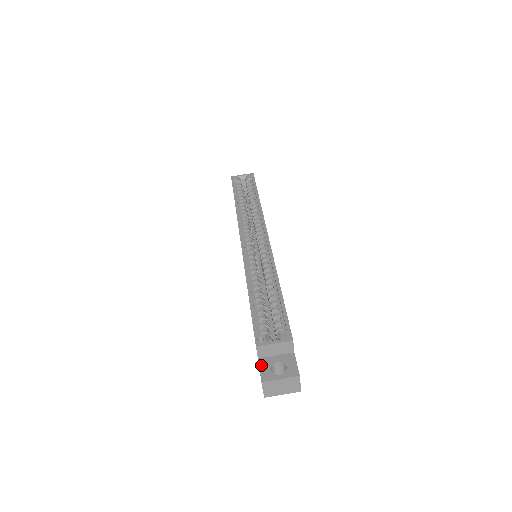
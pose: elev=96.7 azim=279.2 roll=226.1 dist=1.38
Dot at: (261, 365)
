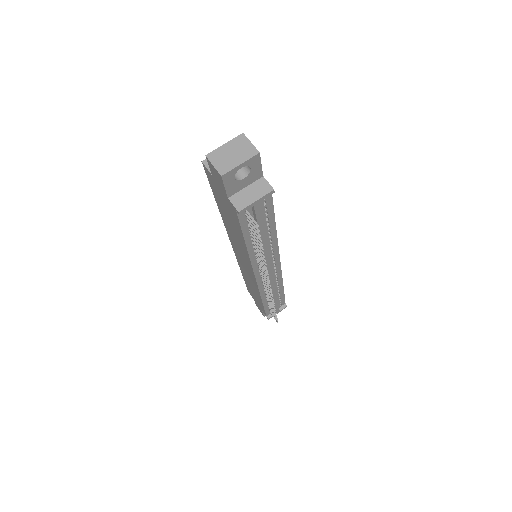
Dot at: occluded
